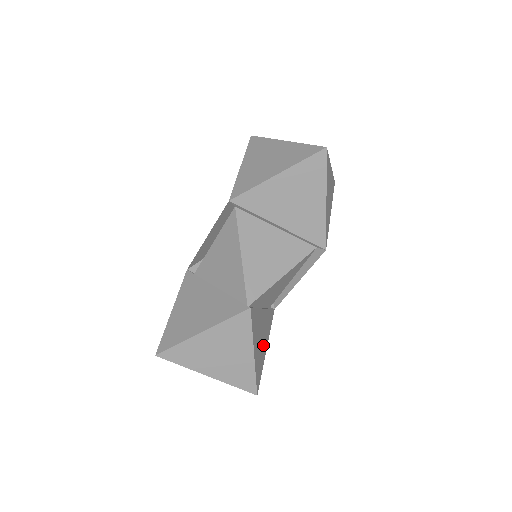
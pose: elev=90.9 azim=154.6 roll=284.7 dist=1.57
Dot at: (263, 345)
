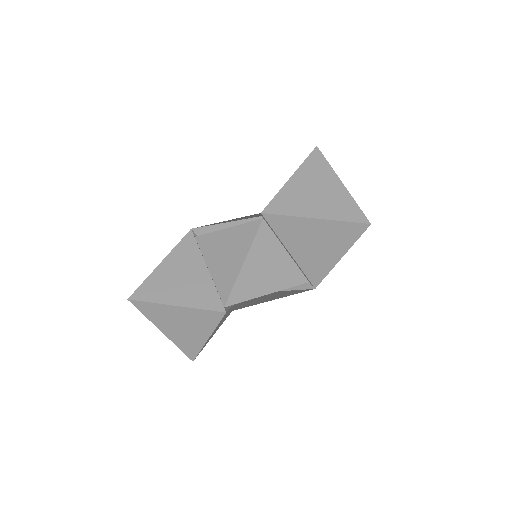
Dot at: occluded
